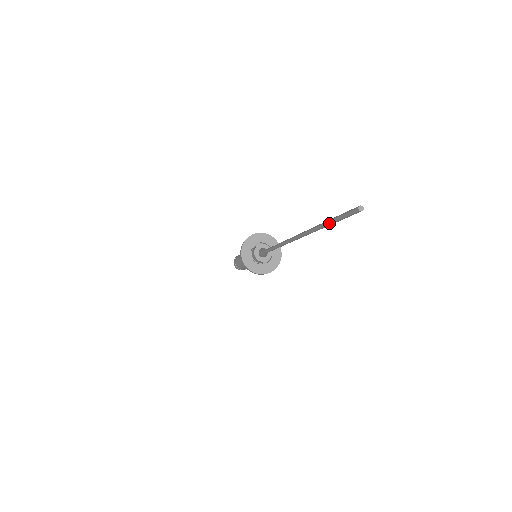
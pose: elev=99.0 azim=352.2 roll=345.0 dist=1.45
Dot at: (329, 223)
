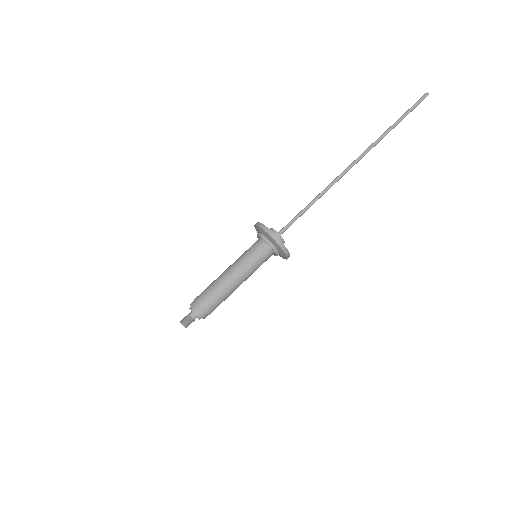
Dot at: (400, 119)
